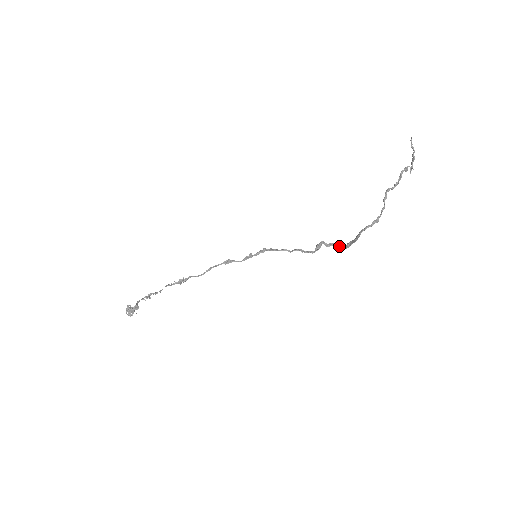
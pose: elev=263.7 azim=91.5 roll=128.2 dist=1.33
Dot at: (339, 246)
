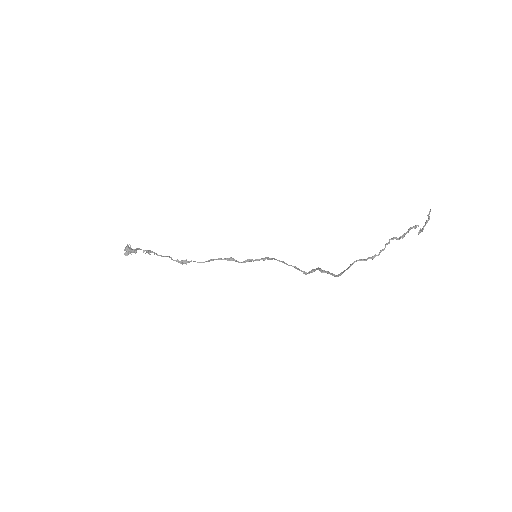
Dot at: (331, 274)
